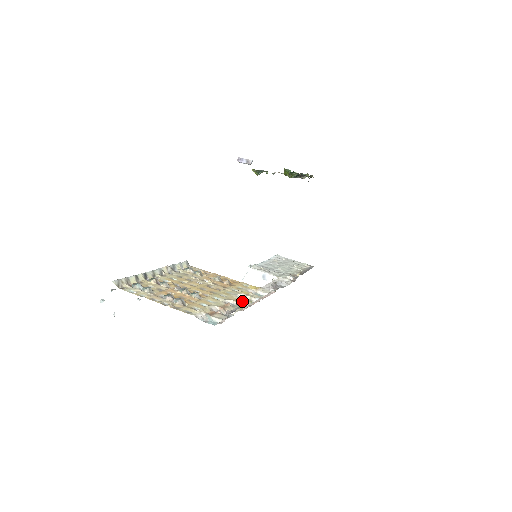
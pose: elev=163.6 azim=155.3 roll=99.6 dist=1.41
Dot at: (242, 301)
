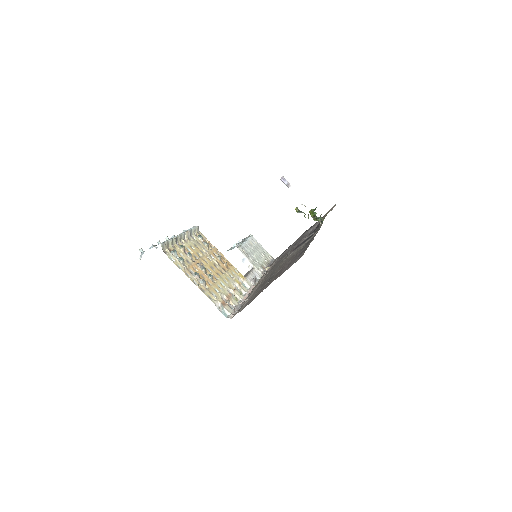
Dot at: (238, 293)
